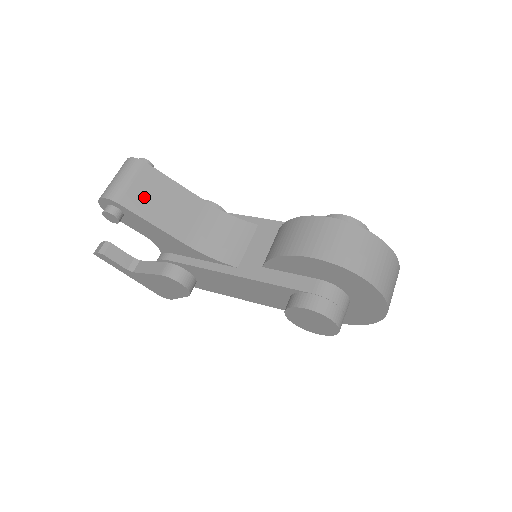
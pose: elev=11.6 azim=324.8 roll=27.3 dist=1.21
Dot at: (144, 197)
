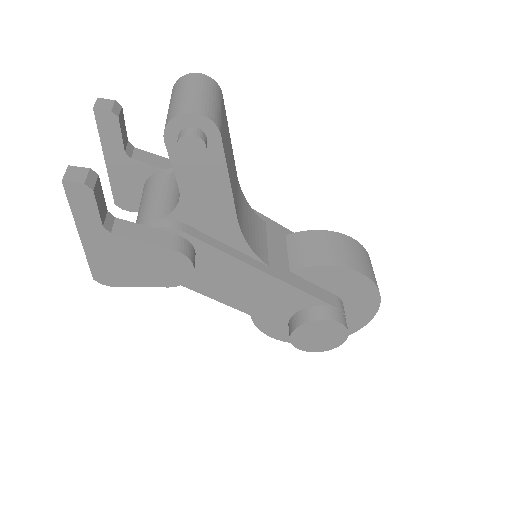
Dot at: (226, 140)
